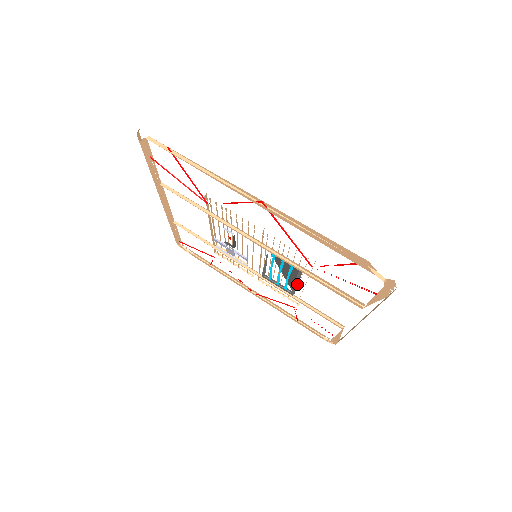
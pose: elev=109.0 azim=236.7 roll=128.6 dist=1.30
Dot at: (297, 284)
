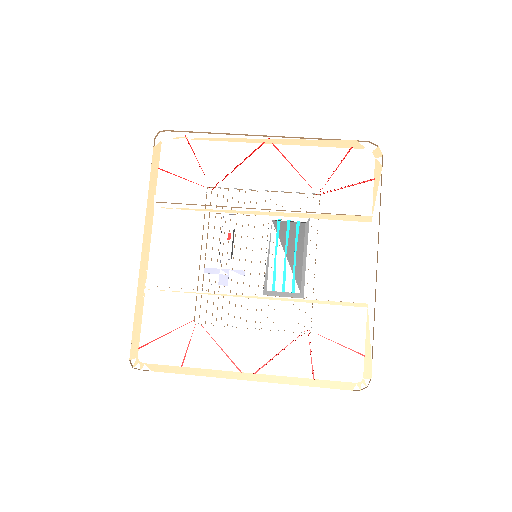
Dot at: (305, 265)
